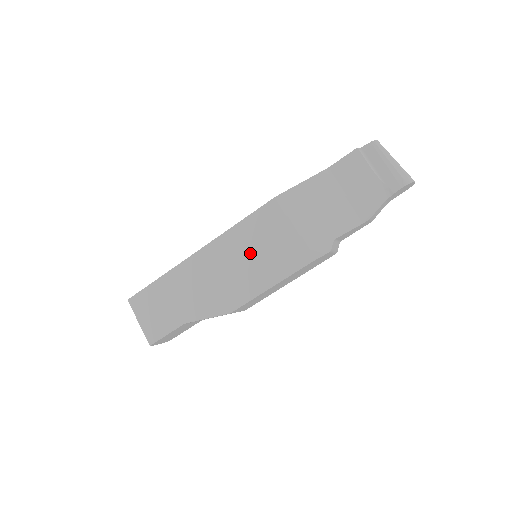
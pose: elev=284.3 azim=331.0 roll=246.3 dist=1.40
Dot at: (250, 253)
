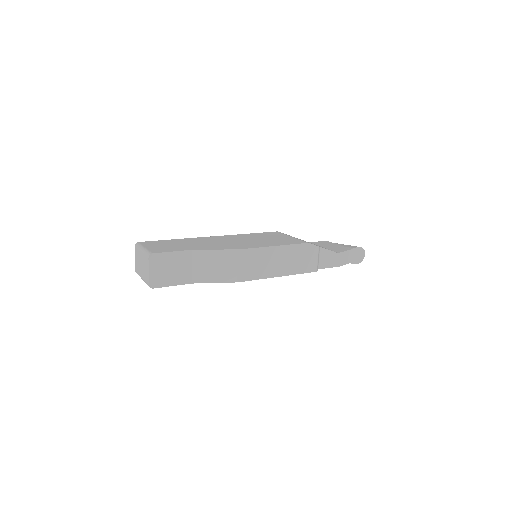
Dot at: (258, 239)
